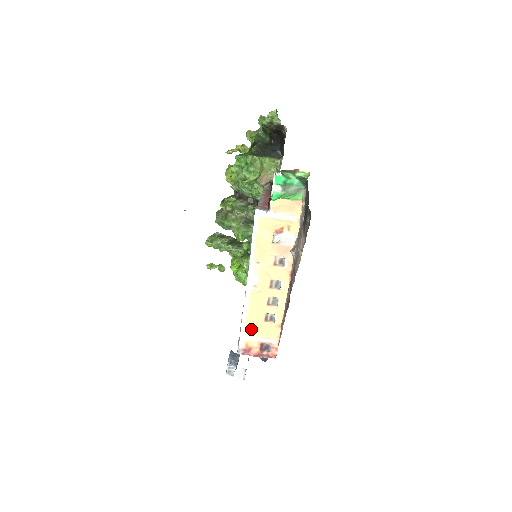
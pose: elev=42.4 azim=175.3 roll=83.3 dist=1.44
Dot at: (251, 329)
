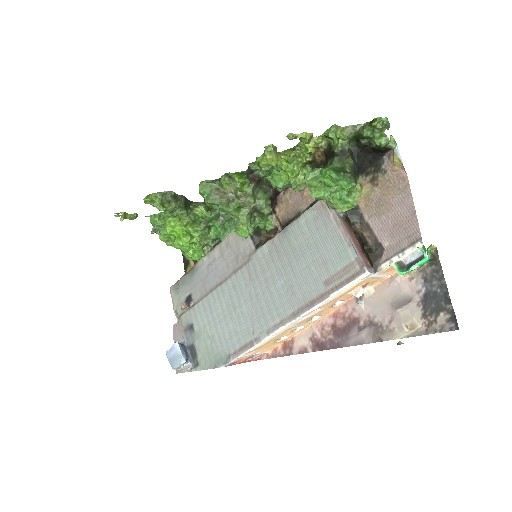
Dot at: (256, 349)
